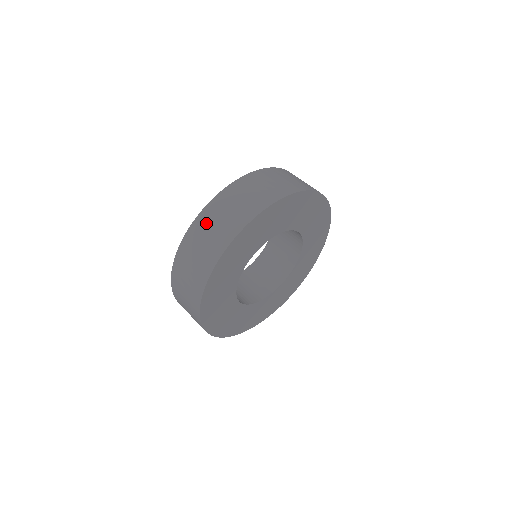
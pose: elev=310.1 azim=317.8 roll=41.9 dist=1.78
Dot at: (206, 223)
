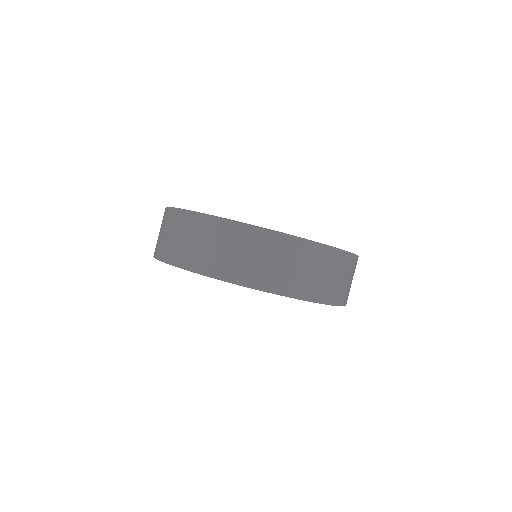
Dot at: occluded
